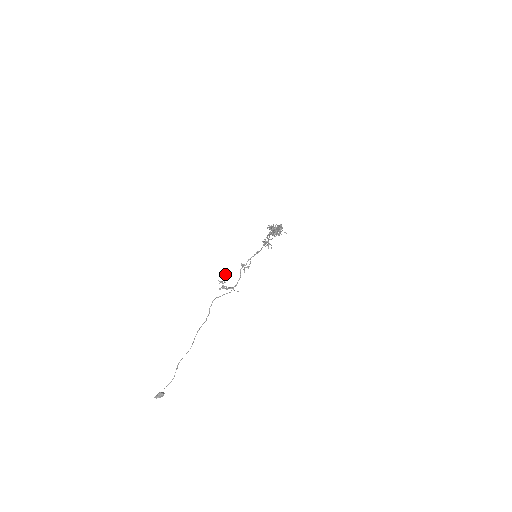
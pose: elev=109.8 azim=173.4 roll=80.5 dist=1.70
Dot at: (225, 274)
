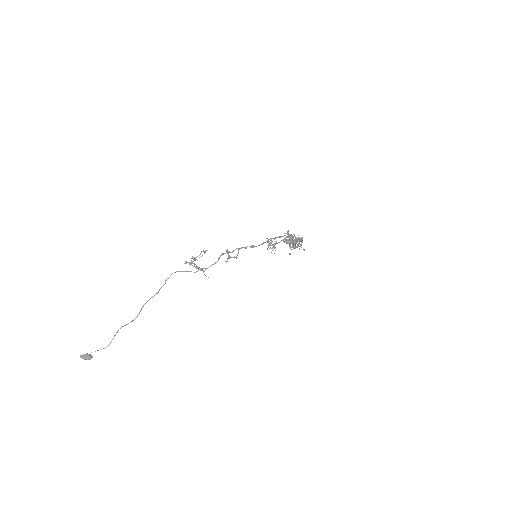
Dot at: (201, 251)
